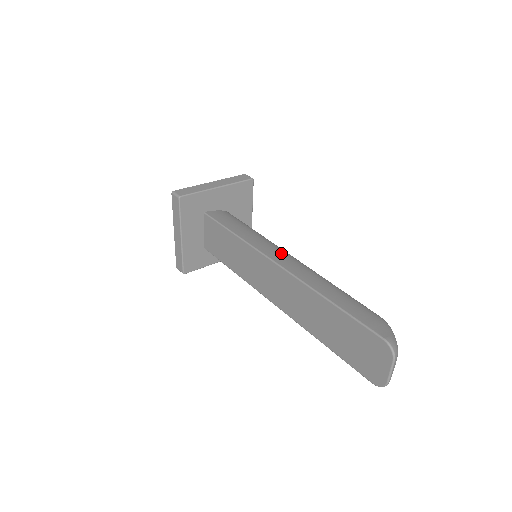
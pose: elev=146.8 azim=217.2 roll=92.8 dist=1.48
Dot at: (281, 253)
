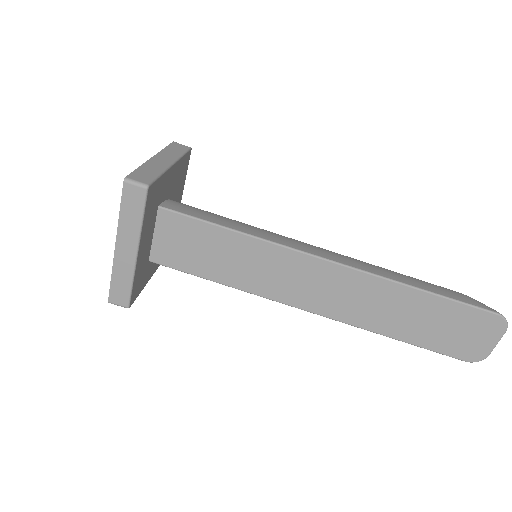
Dot at: (311, 246)
